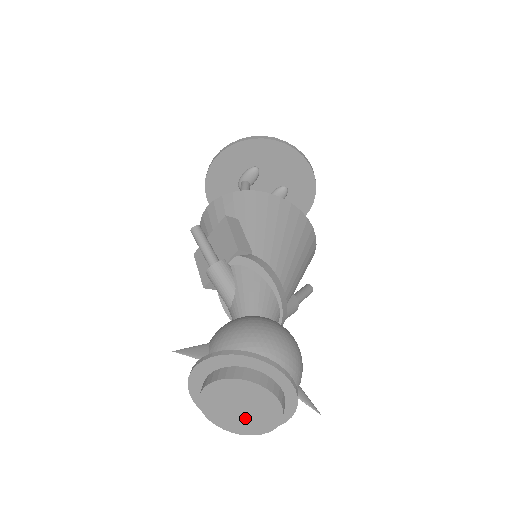
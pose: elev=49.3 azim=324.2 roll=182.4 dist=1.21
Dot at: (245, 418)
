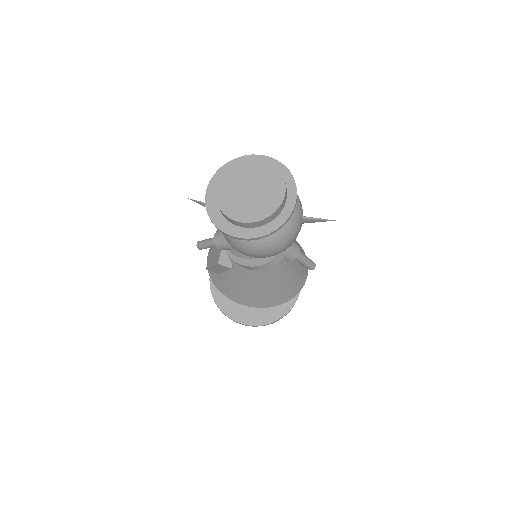
Dot at: (258, 198)
